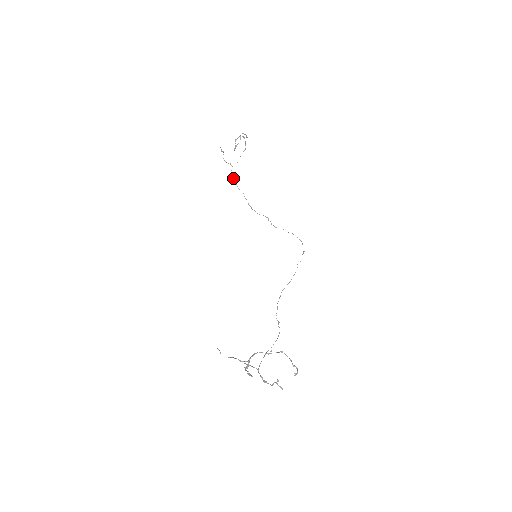
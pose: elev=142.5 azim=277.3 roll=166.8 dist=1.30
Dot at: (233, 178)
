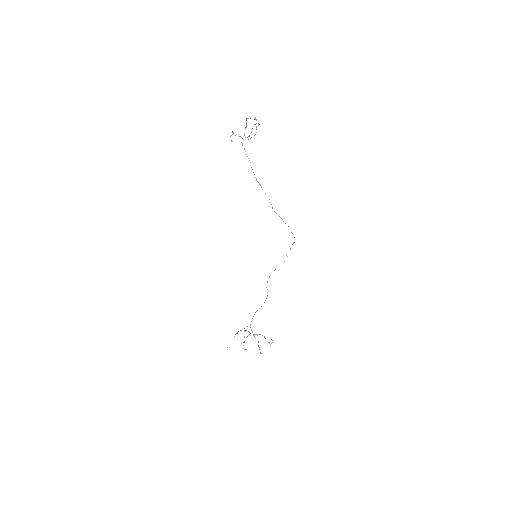
Dot at: (242, 145)
